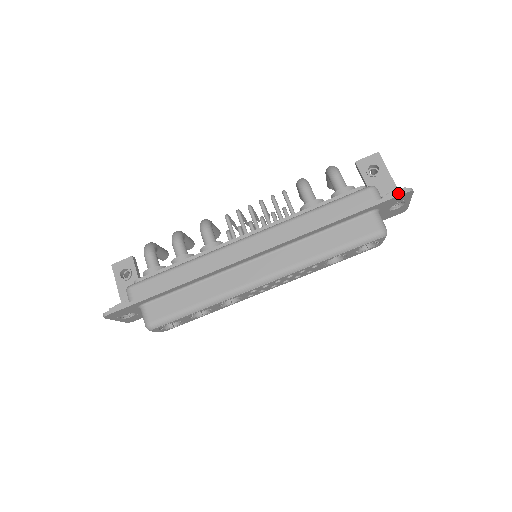
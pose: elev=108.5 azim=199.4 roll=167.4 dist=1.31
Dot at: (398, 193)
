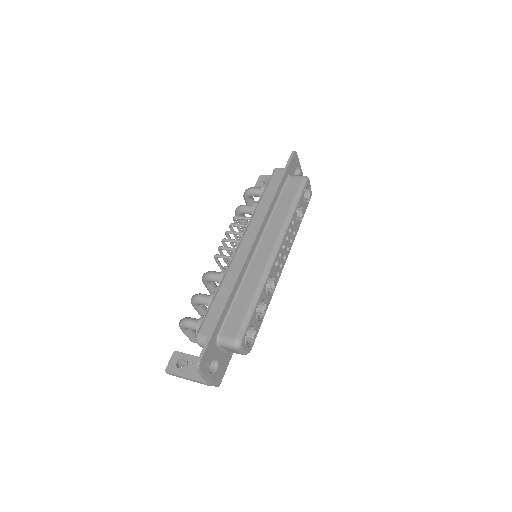
Dot at: (291, 156)
